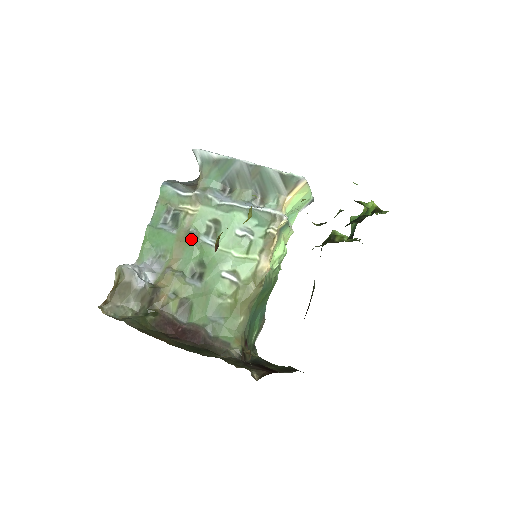
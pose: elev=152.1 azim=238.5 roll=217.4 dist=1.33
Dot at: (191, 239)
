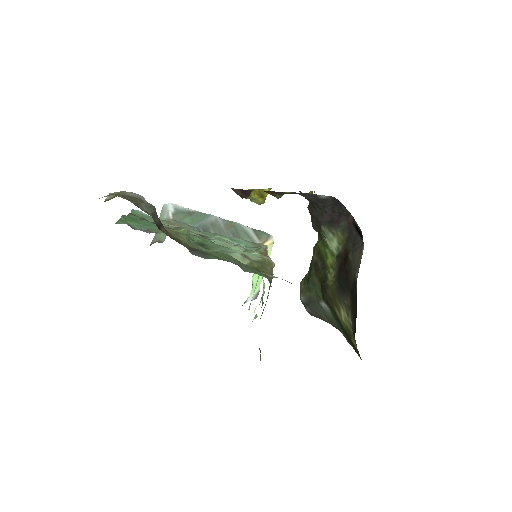
Dot at: (183, 230)
